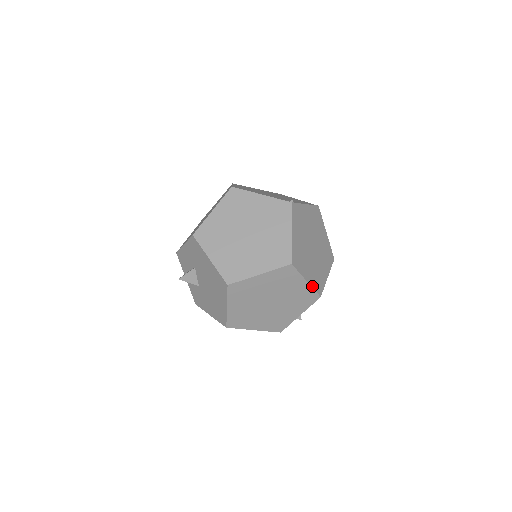
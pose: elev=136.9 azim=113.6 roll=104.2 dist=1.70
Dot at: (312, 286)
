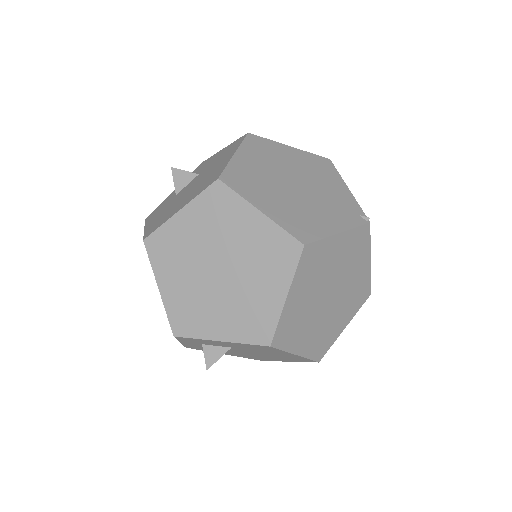
Dot at: occluded
